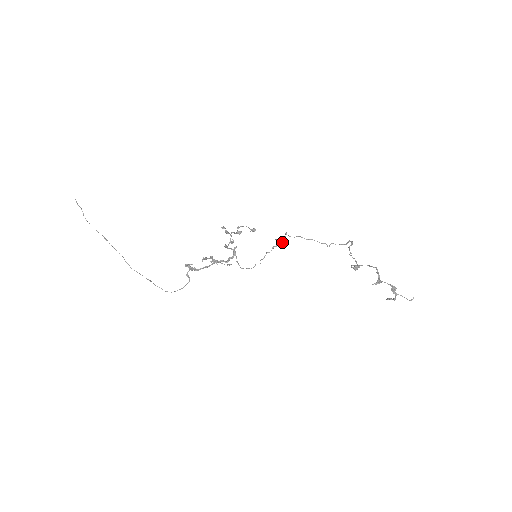
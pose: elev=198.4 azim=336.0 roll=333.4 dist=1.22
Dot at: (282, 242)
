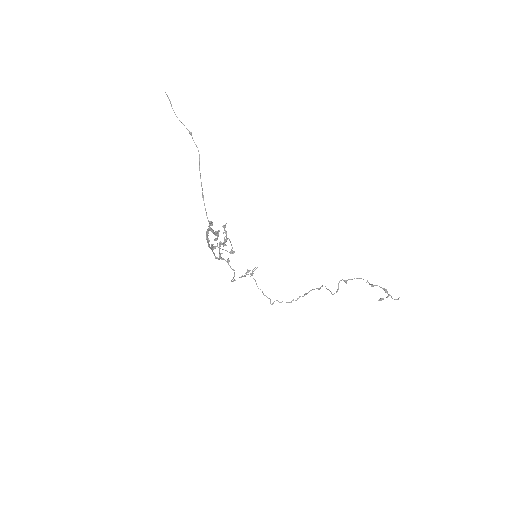
Dot at: (251, 274)
